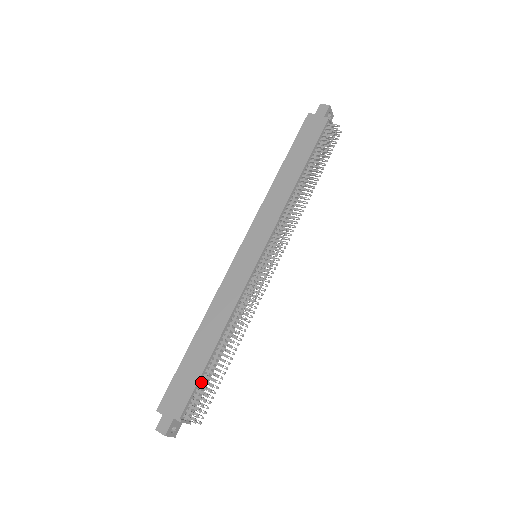
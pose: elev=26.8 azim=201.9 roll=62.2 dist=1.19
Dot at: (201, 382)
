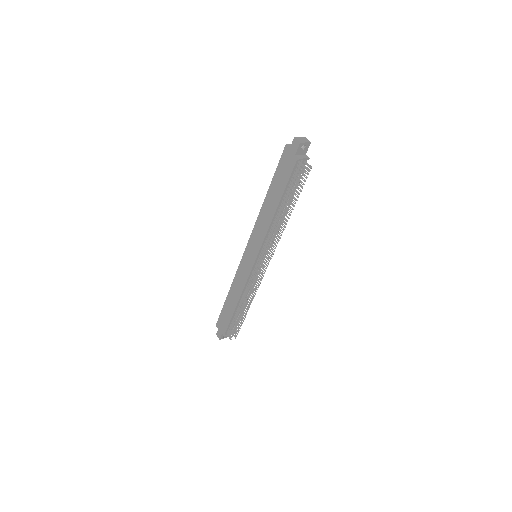
Dot at: (233, 320)
